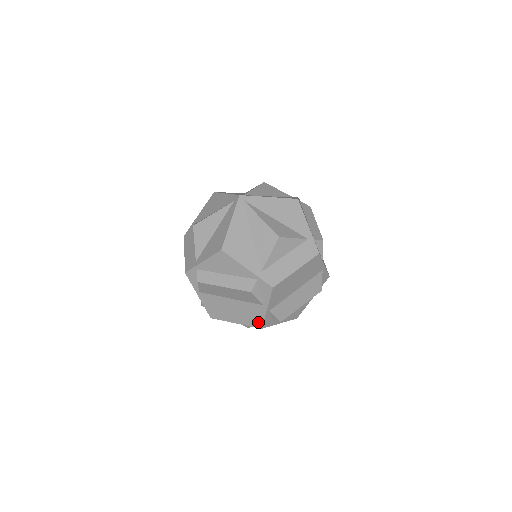
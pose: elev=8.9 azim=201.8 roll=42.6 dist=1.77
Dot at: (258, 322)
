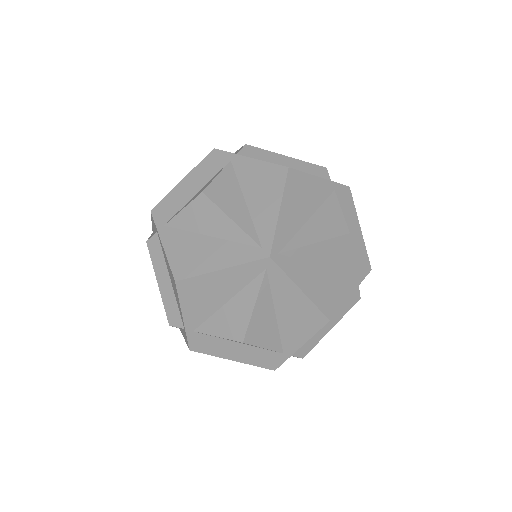
Dot at: occluded
